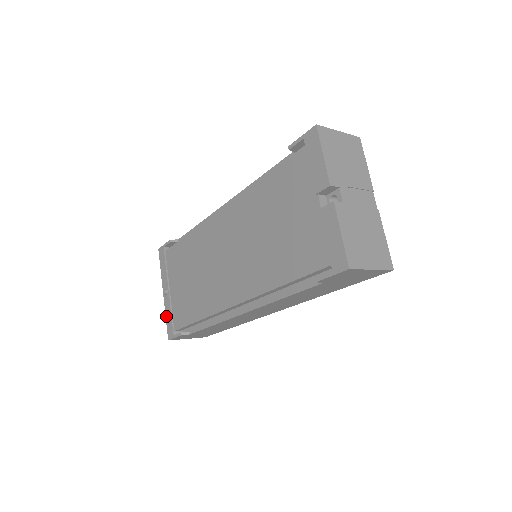
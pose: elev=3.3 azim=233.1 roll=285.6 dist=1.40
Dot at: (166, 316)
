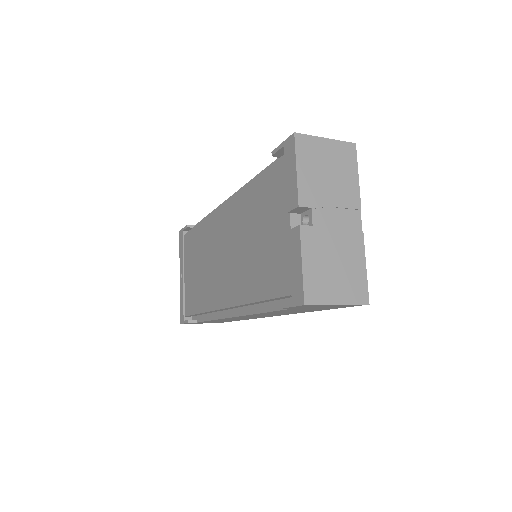
Dot at: (180, 300)
